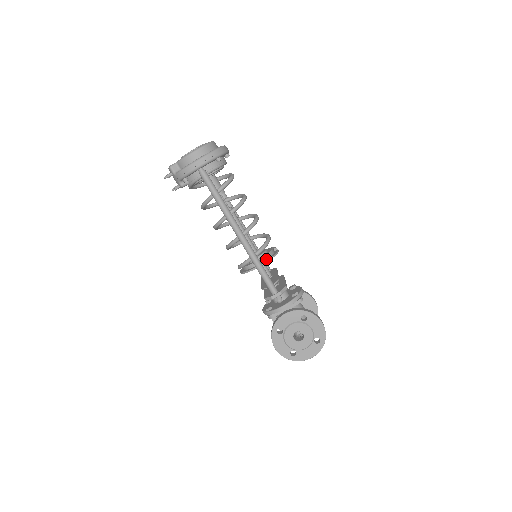
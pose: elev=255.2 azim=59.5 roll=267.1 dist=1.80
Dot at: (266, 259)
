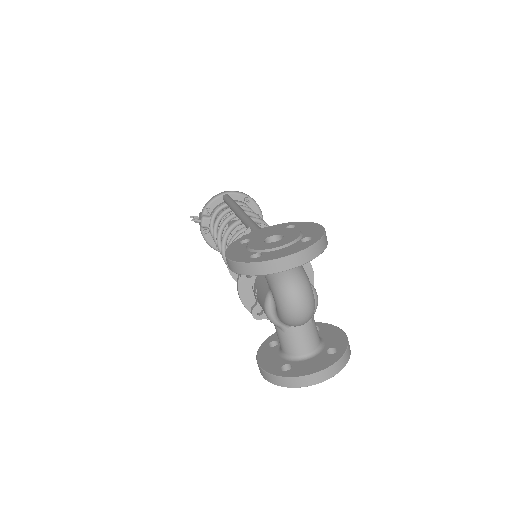
Dot at: occluded
